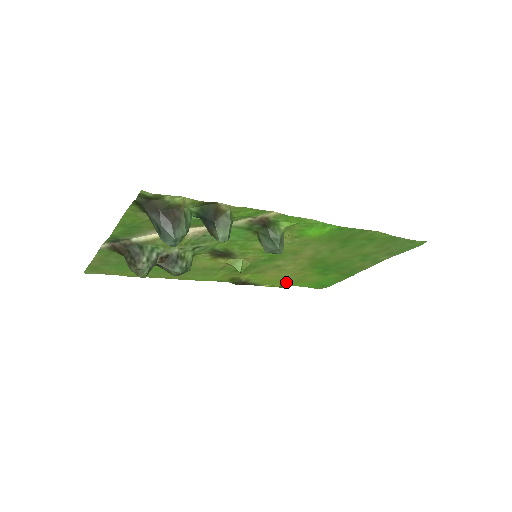
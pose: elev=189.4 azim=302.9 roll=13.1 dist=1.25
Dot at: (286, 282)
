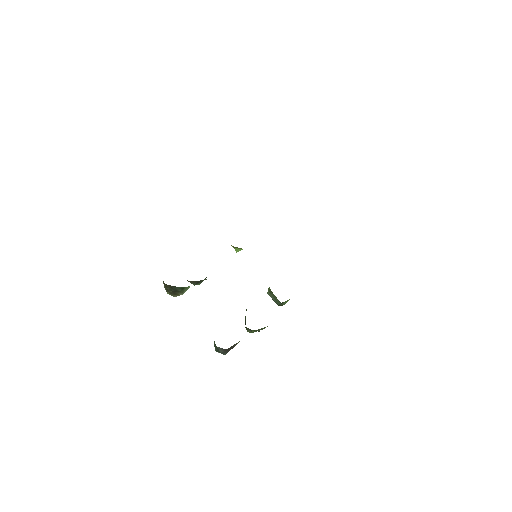
Dot at: occluded
